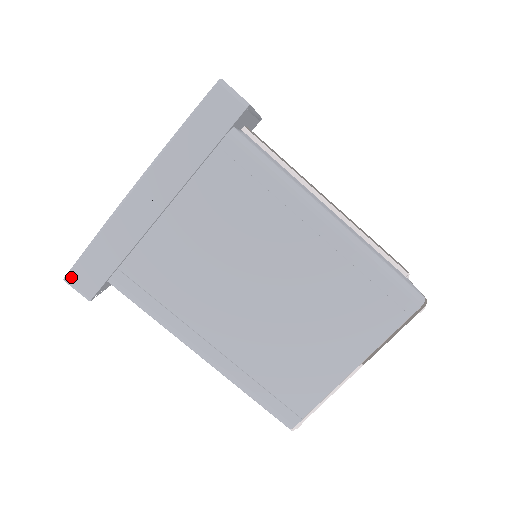
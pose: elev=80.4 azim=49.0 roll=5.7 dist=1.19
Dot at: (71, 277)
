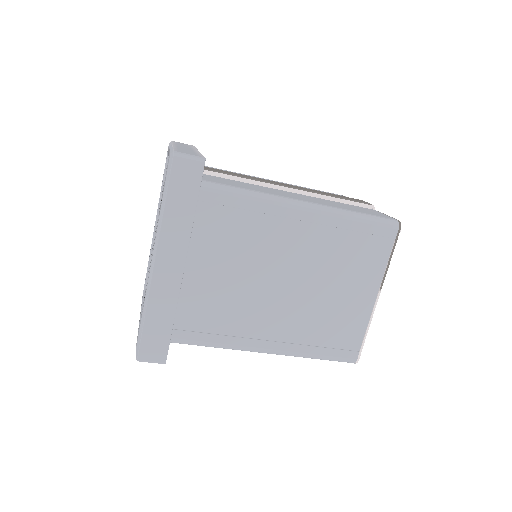
Dot at: (142, 356)
